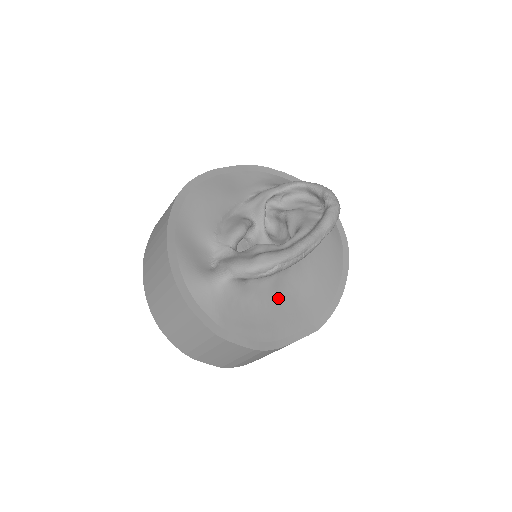
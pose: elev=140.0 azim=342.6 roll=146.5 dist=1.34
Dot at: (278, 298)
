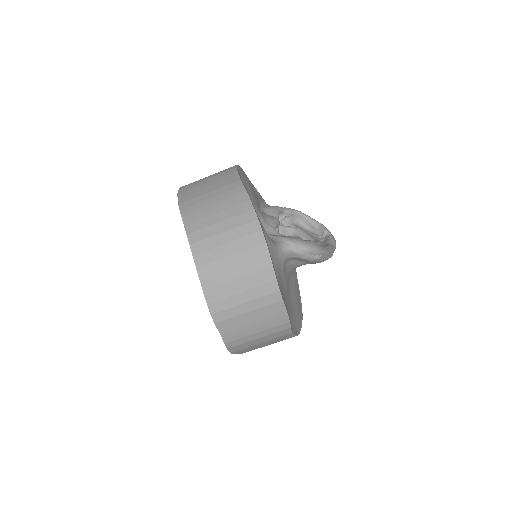
Dot at: (287, 292)
